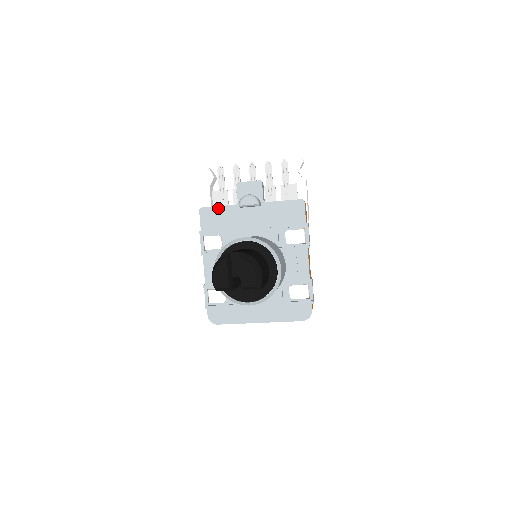
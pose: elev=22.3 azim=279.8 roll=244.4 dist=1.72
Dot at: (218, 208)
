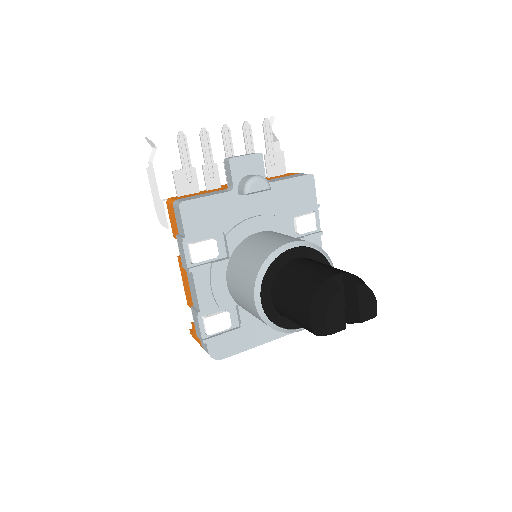
Dot at: (207, 199)
